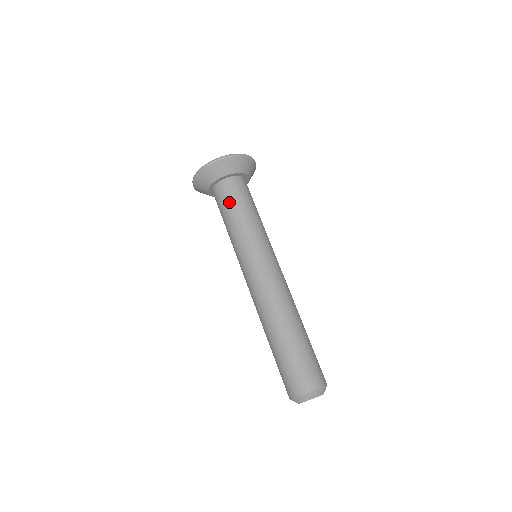
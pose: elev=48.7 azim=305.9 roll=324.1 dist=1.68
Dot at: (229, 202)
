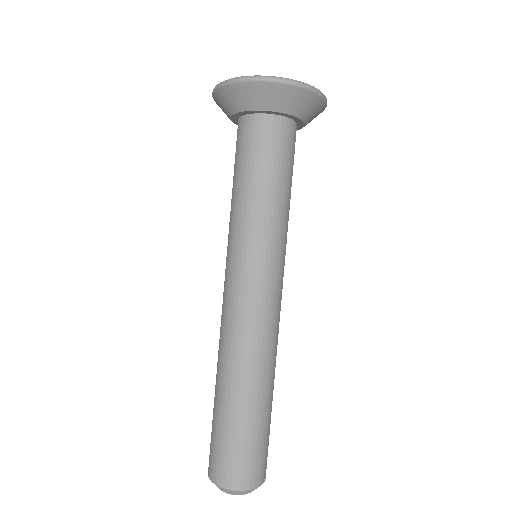
Dot at: (268, 158)
